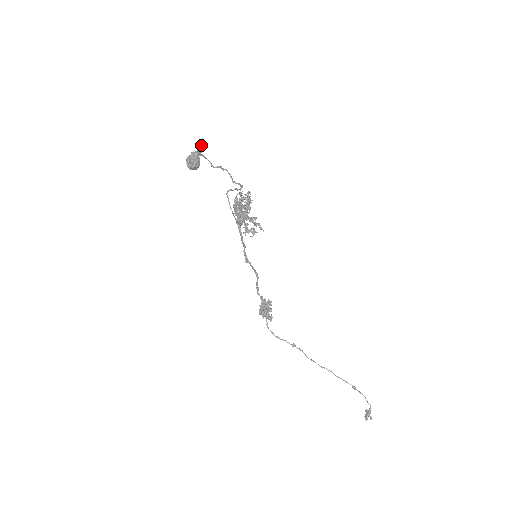
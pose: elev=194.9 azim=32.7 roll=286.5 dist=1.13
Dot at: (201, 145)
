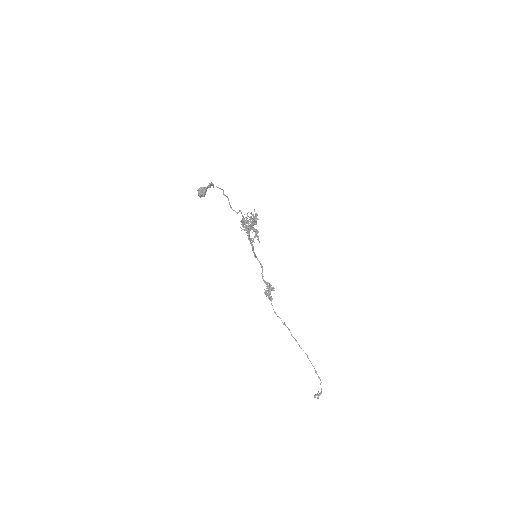
Dot at: (210, 183)
